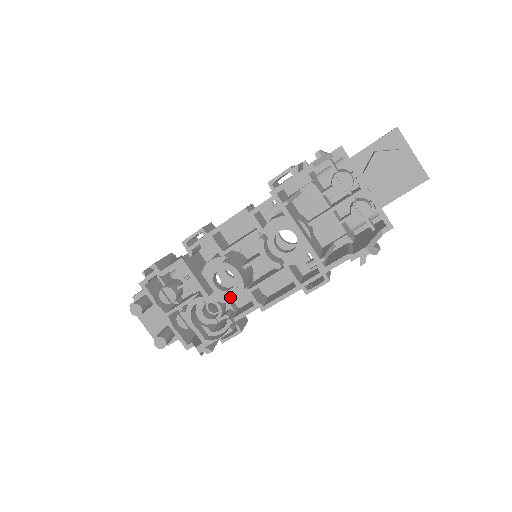
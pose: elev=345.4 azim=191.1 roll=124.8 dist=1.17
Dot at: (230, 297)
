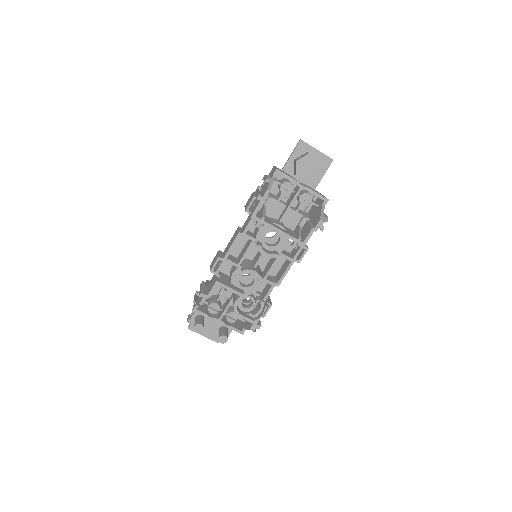
Dot at: (255, 288)
